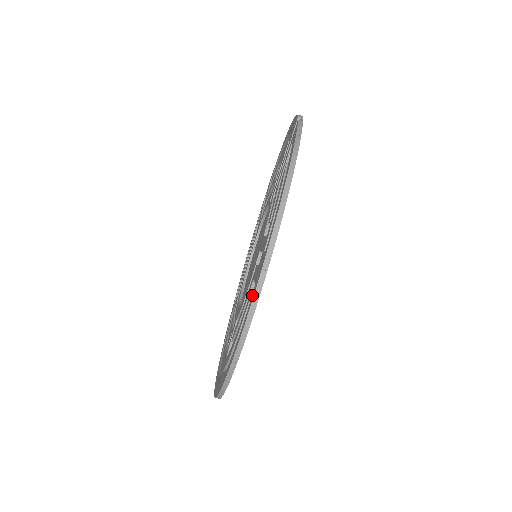
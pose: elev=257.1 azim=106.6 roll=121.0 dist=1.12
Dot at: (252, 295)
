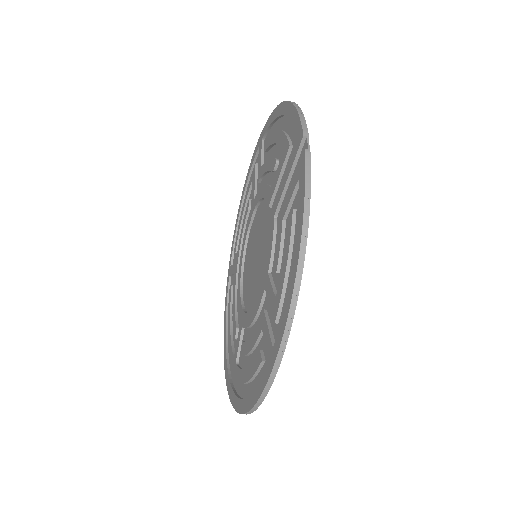
Dot at: (265, 370)
